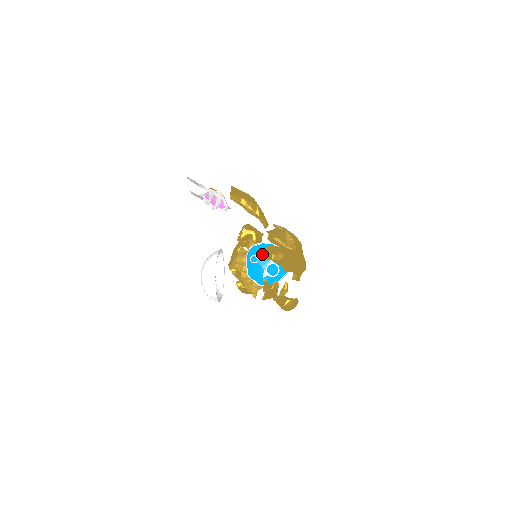
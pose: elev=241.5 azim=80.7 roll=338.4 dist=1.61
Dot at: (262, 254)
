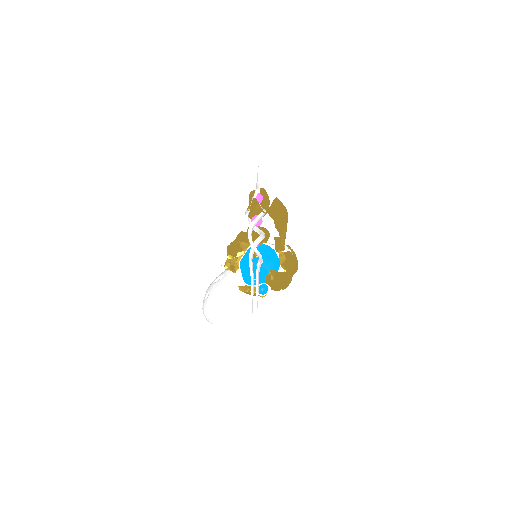
Dot at: (263, 269)
